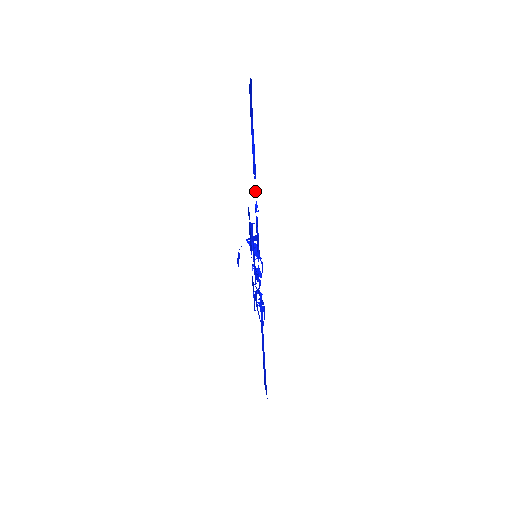
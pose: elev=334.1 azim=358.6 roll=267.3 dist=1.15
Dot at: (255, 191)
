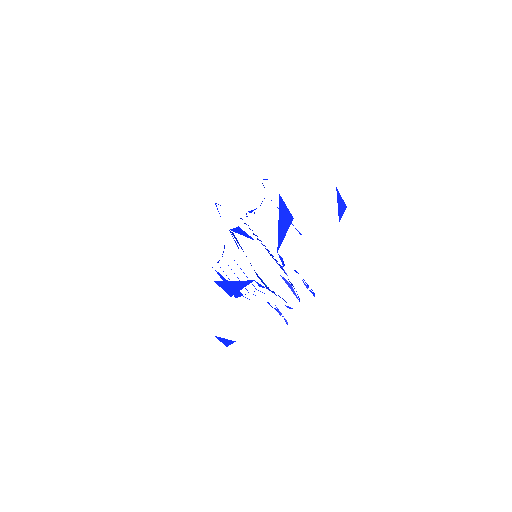
Dot at: occluded
